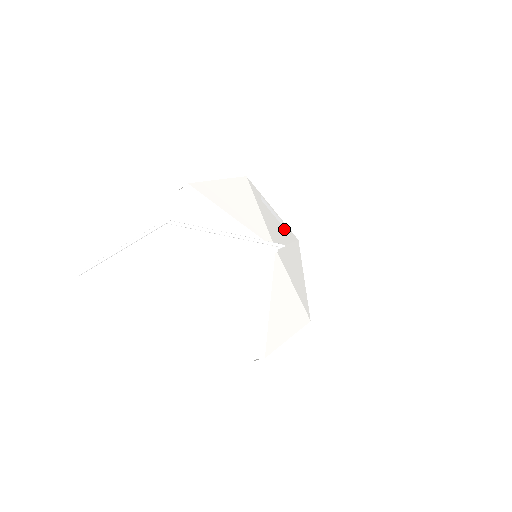
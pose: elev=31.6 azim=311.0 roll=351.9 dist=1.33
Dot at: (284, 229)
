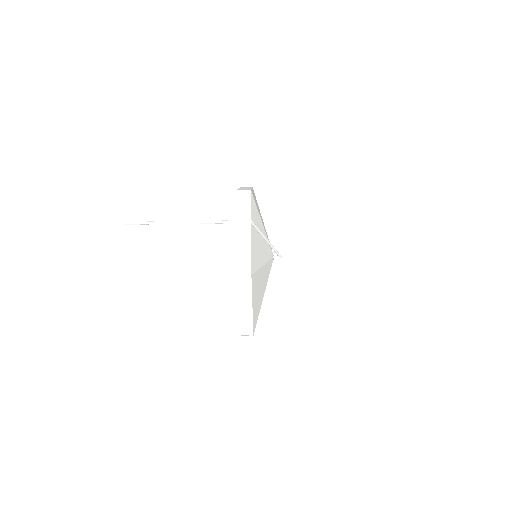
Dot at: occluded
